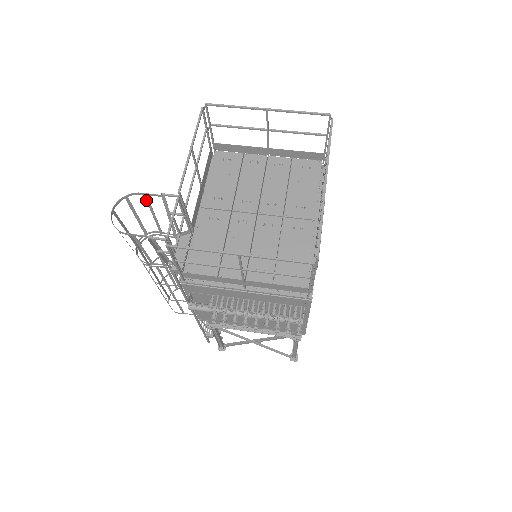
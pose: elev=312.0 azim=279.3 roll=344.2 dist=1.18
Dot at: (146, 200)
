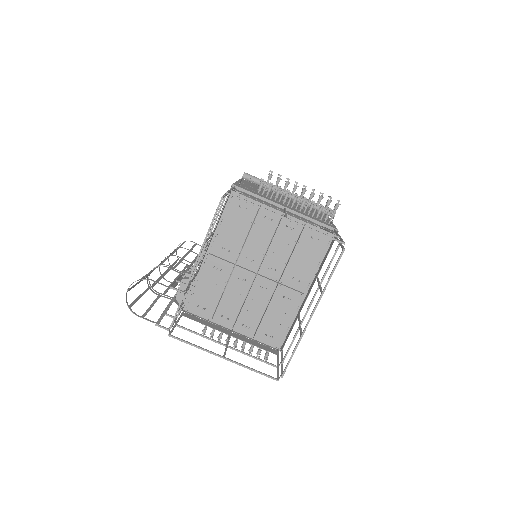
Dot at: (157, 279)
